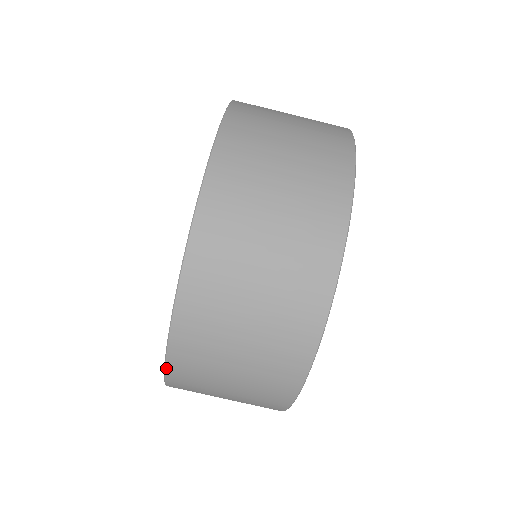
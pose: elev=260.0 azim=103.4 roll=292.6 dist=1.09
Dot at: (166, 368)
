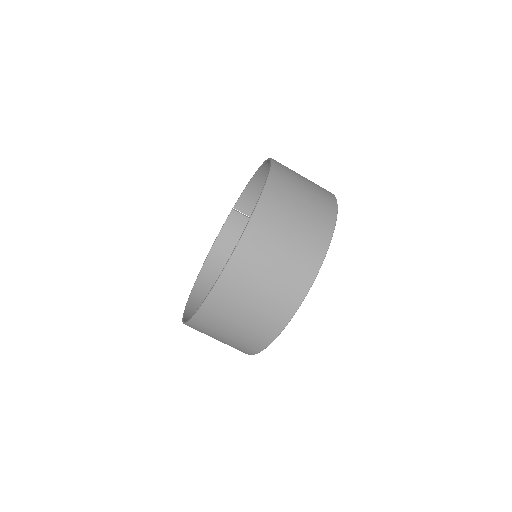
Dot at: (203, 305)
